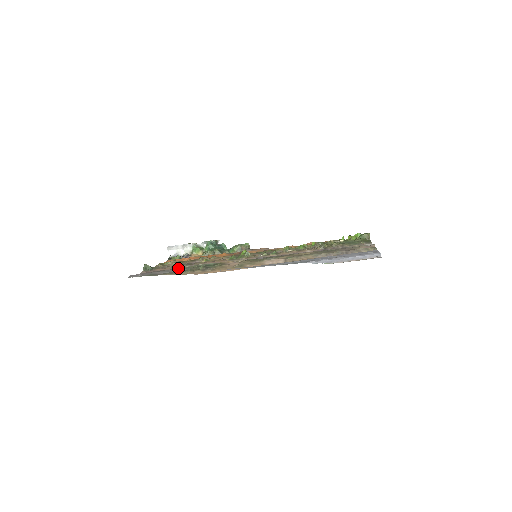
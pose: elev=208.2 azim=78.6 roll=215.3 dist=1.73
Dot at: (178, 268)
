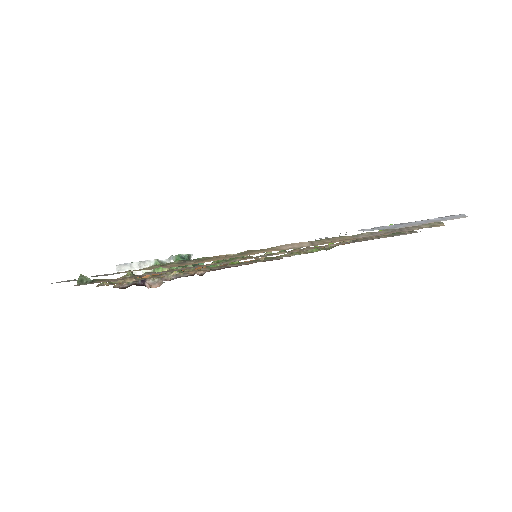
Dot at: occluded
